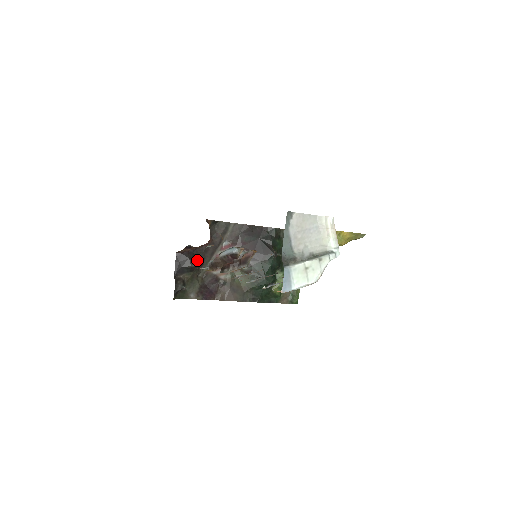
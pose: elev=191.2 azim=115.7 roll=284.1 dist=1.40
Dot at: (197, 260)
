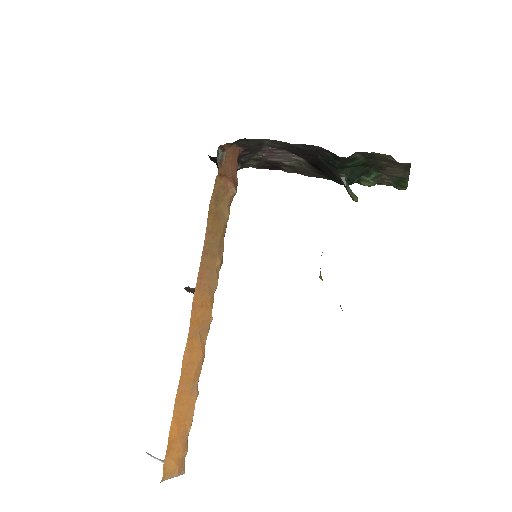
Dot at: occluded
